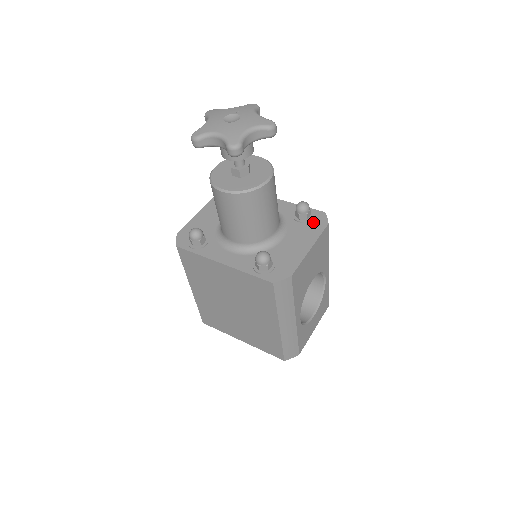
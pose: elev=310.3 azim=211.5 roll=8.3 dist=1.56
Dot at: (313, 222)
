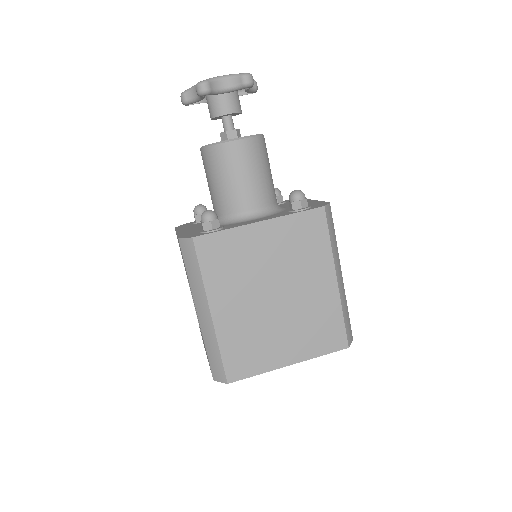
Dot at: occluded
